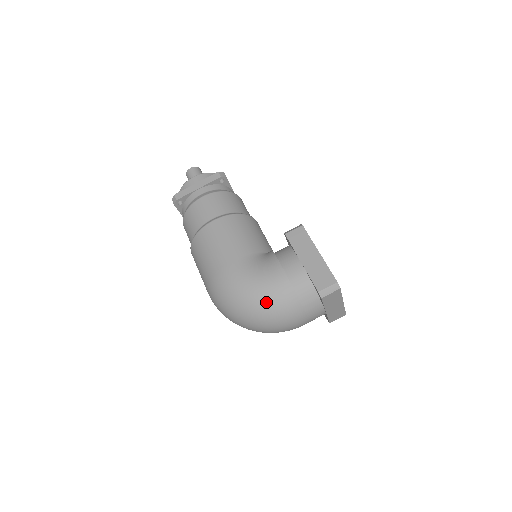
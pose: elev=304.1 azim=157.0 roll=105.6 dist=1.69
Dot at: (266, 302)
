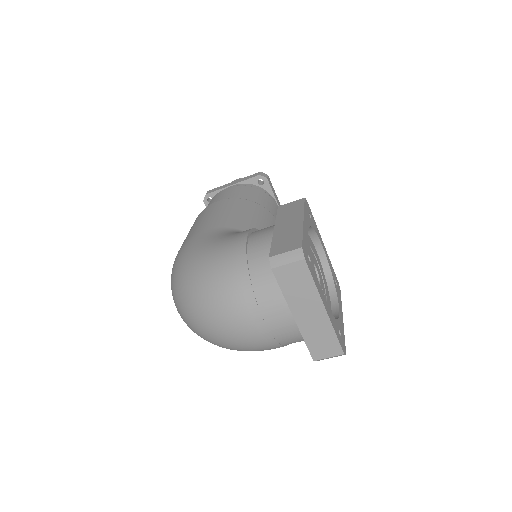
Dot at: (207, 272)
